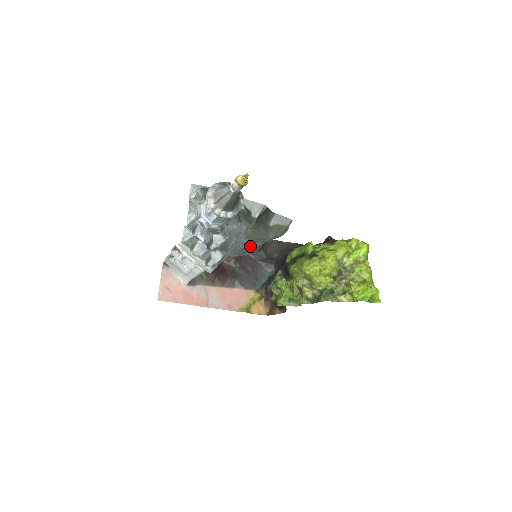
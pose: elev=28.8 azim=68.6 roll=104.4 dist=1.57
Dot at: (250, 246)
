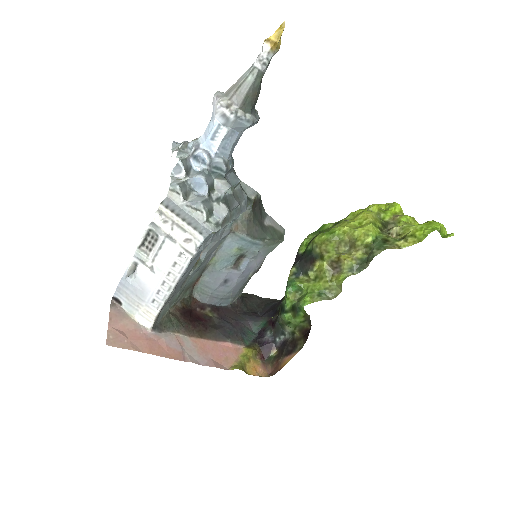
Dot at: (236, 269)
